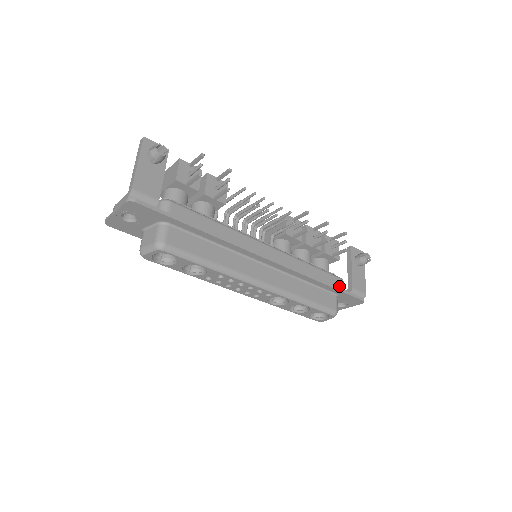
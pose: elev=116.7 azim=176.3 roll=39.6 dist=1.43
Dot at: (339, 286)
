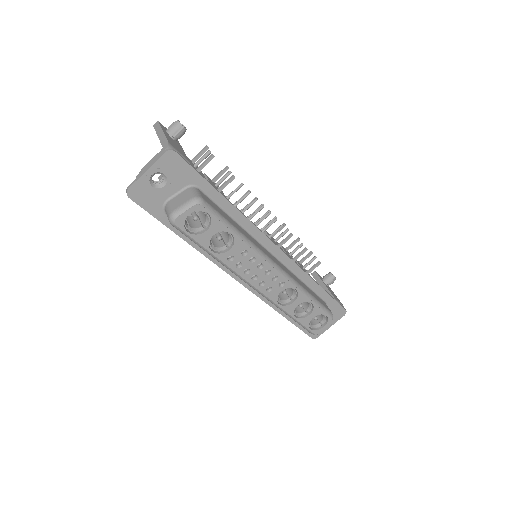
Dot at: occluded
